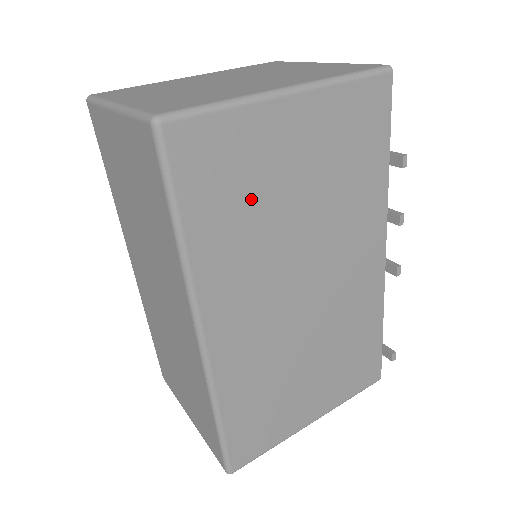
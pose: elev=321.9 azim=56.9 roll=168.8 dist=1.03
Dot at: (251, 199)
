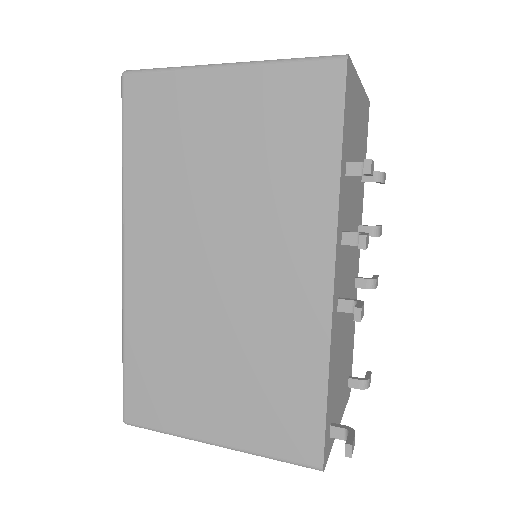
Dot at: (178, 150)
